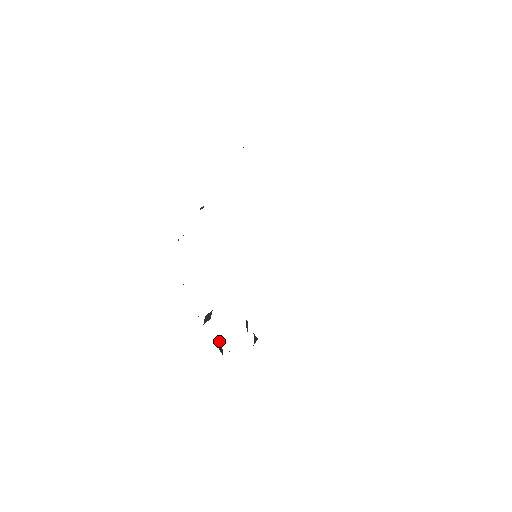
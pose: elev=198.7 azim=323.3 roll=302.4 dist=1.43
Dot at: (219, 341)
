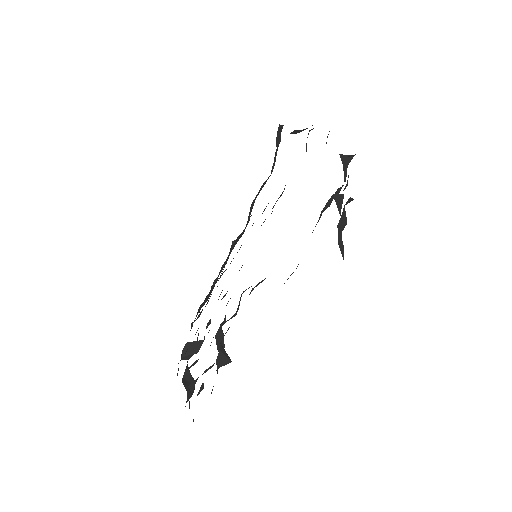
Dot at: (190, 374)
